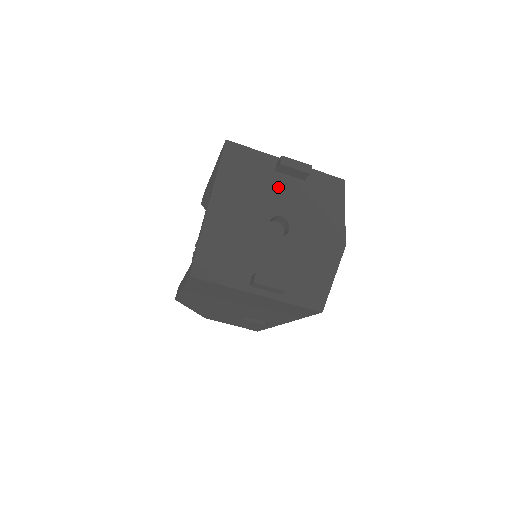
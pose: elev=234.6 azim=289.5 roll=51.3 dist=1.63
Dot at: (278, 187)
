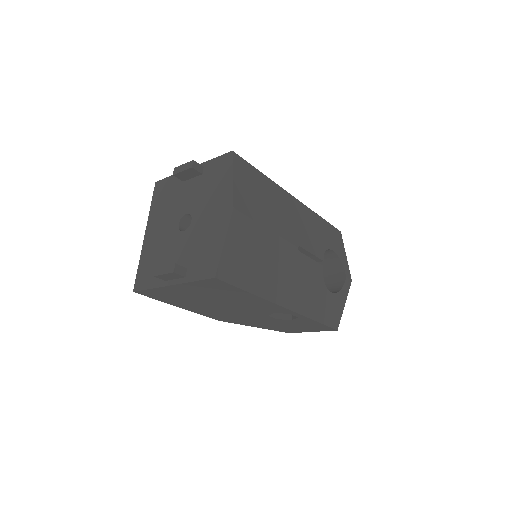
Dot at: (185, 192)
